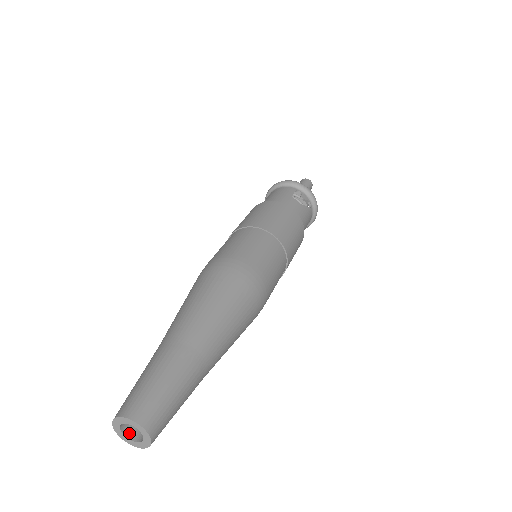
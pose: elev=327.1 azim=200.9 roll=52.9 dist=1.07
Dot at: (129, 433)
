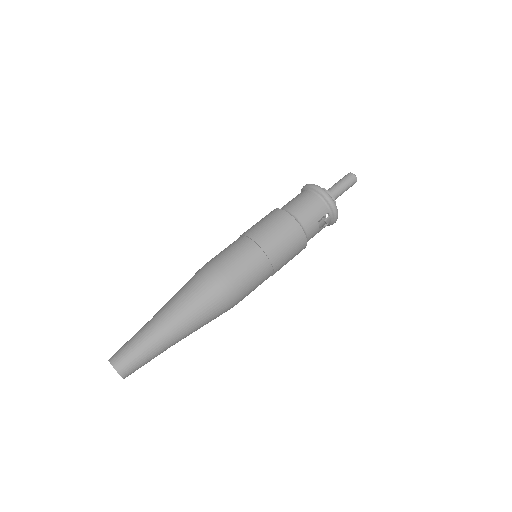
Dot at: occluded
